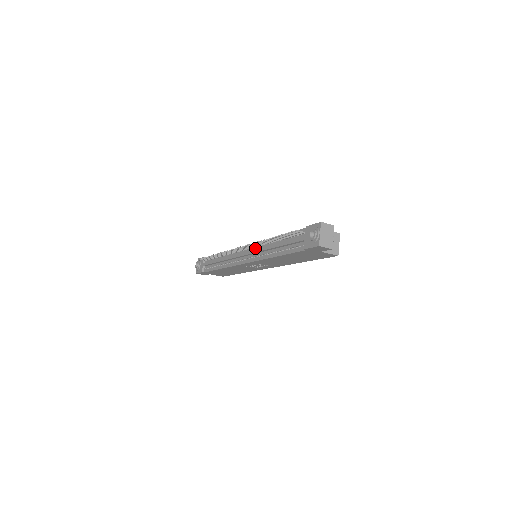
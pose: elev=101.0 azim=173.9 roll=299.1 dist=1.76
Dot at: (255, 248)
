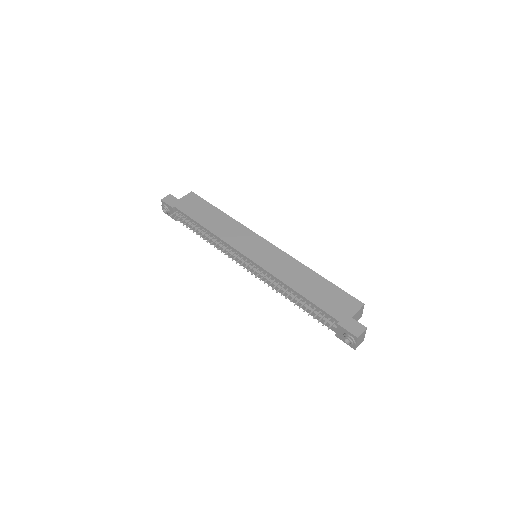
Dot at: (262, 272)
